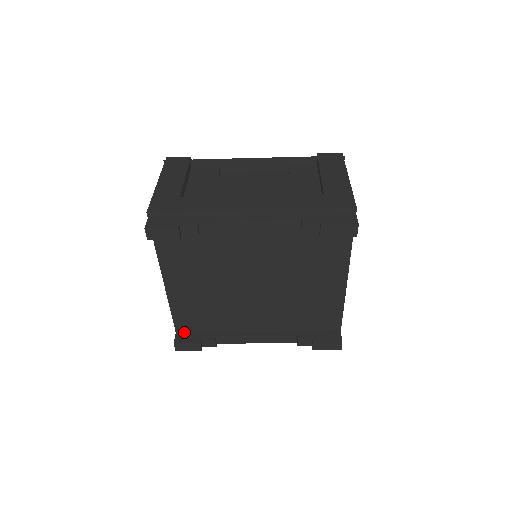
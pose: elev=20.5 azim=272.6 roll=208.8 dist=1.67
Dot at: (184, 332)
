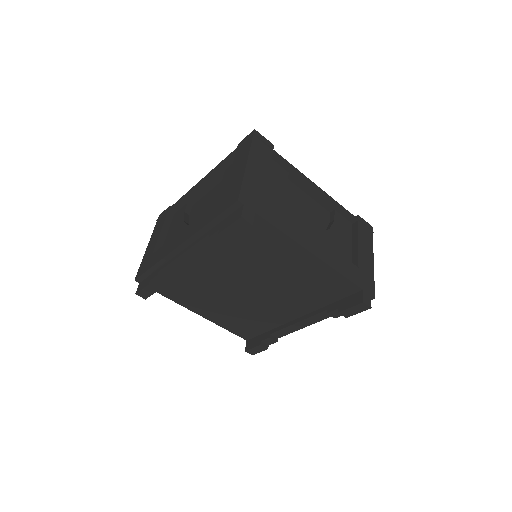
Dot at: (251, 338)
